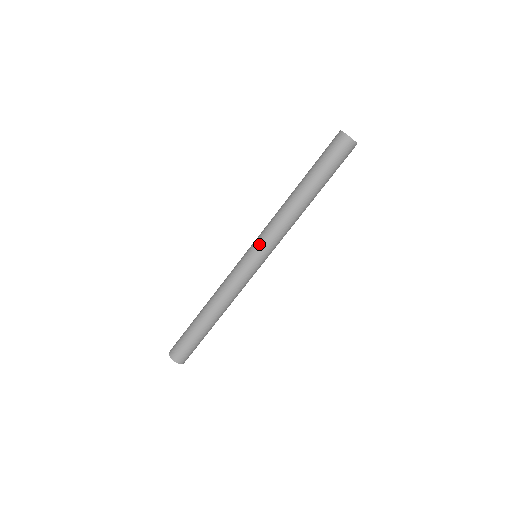
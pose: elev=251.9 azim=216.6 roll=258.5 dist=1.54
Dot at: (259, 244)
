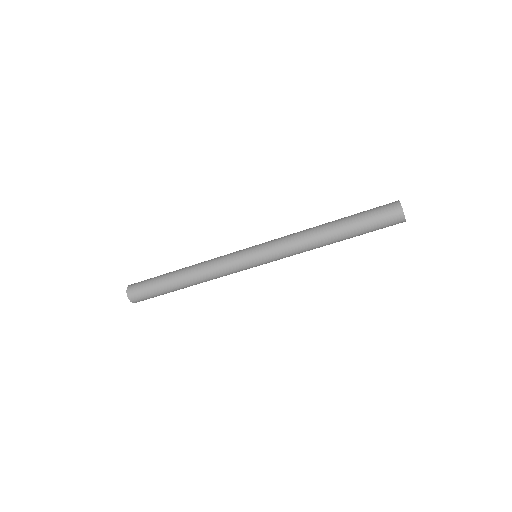
Dot at: (266, 251)
